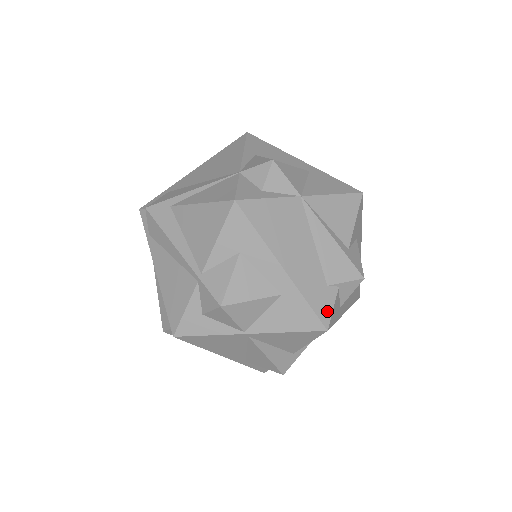
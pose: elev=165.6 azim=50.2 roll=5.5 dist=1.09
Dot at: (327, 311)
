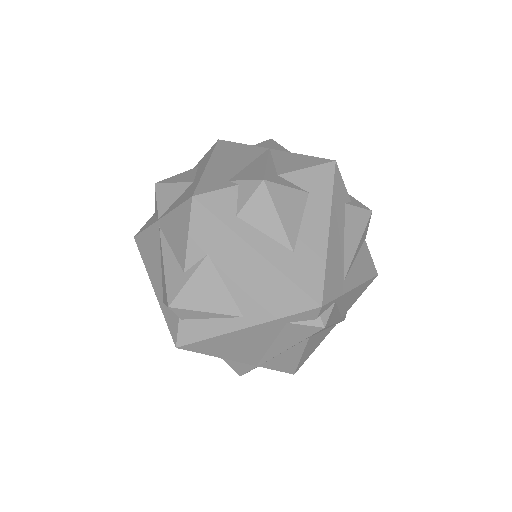
Dot at: (208, 189)
